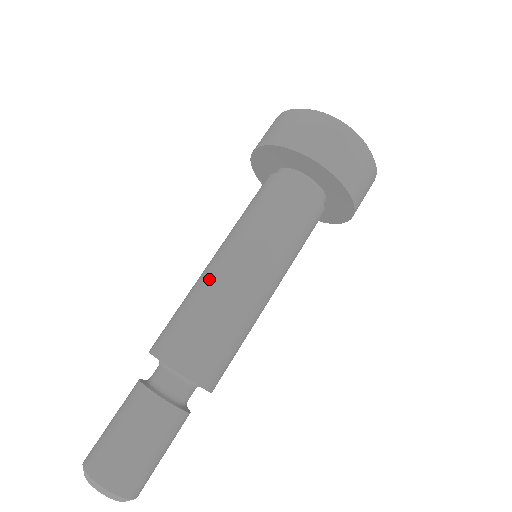
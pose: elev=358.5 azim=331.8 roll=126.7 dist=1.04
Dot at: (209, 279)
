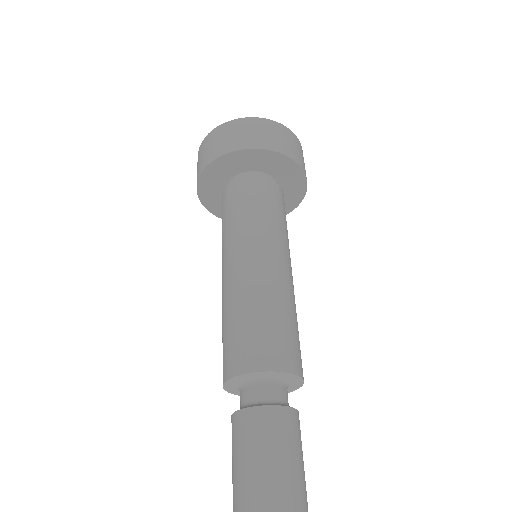
Dot at: (254, 281)
